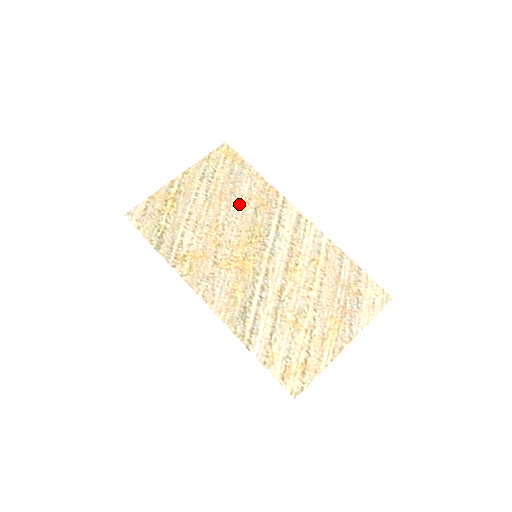
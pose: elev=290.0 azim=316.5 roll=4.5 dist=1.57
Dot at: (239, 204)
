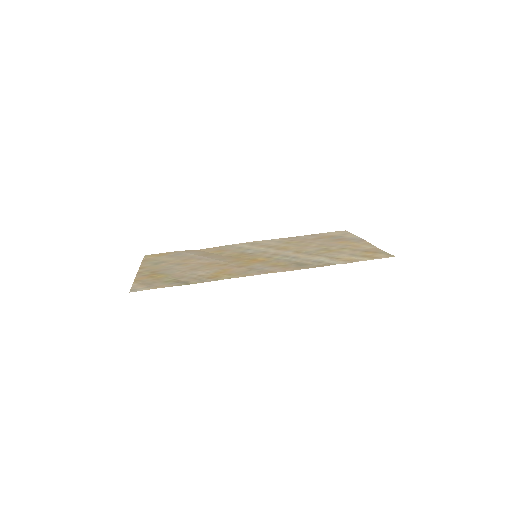
Dot at: (204, 256)
